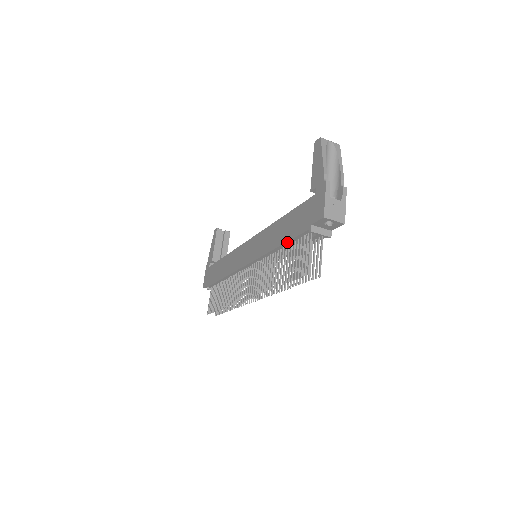
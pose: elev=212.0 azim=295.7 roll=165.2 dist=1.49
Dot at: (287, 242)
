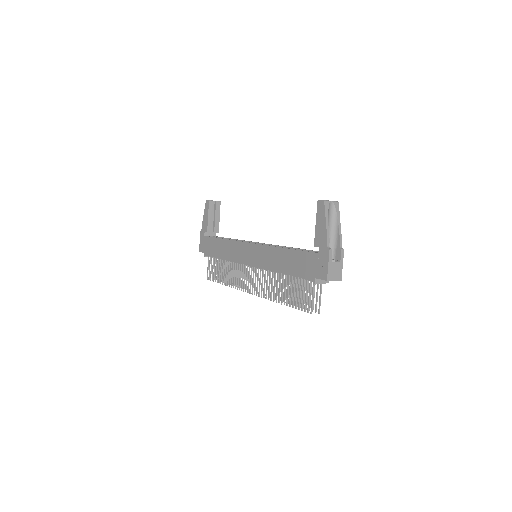
Dot at: (291, 275)
